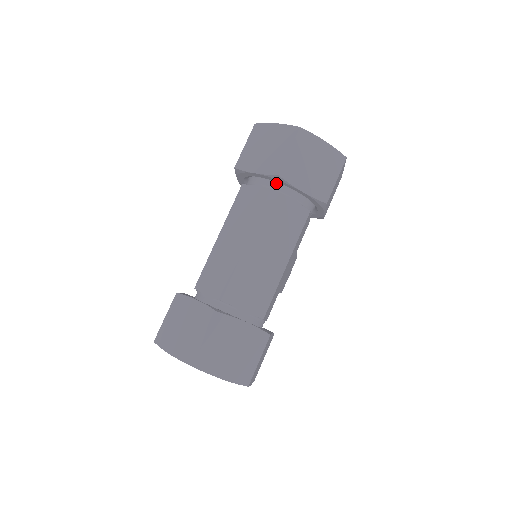
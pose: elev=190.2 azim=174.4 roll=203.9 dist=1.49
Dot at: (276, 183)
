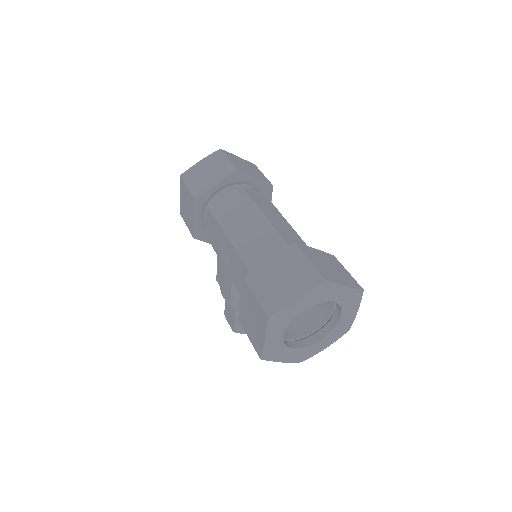
Dot at: (234, 186)
